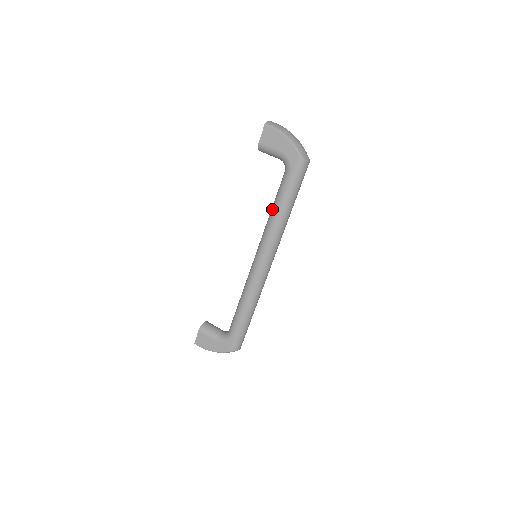
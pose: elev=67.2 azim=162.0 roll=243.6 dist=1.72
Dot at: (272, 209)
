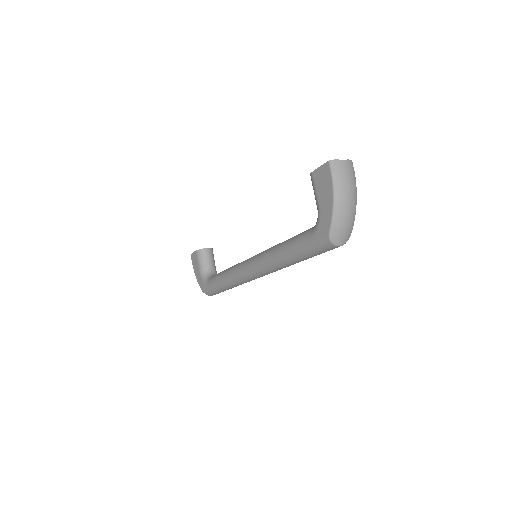
Dot at: (282, 243)
